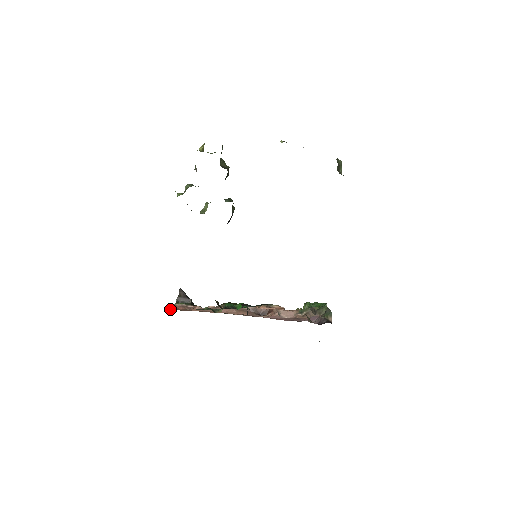
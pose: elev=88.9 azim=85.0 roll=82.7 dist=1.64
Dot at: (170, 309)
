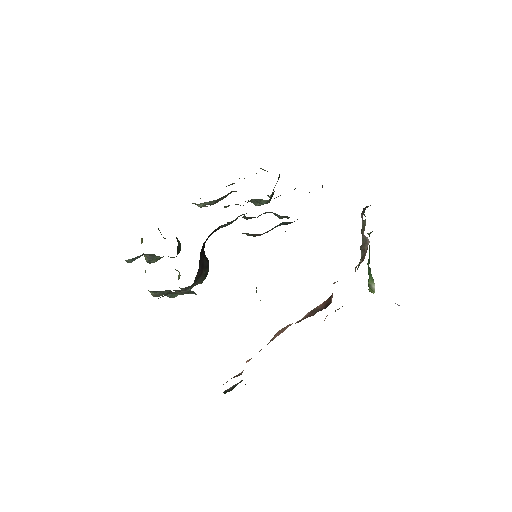
Dot at: occluded
